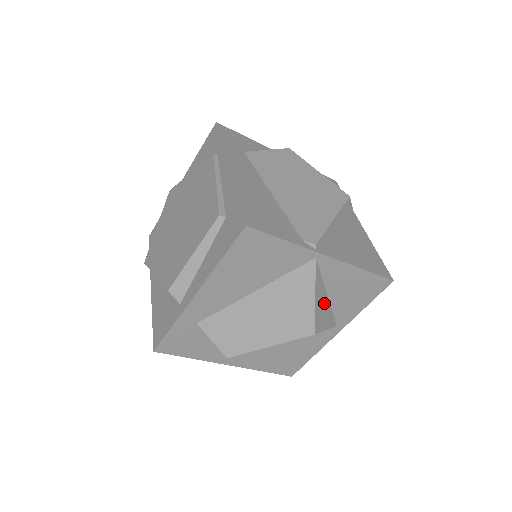
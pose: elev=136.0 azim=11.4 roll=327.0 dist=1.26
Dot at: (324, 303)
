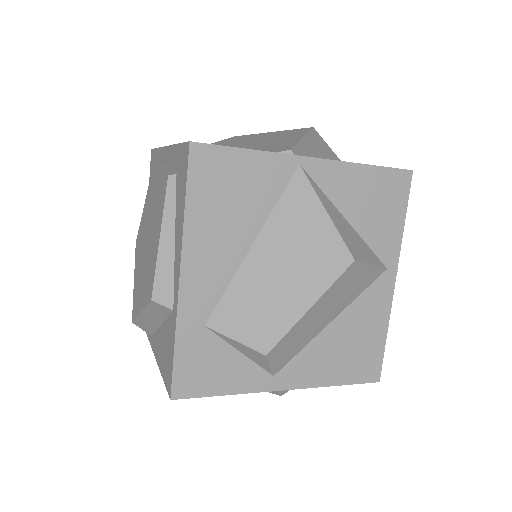
Dot at: (347, 228)
